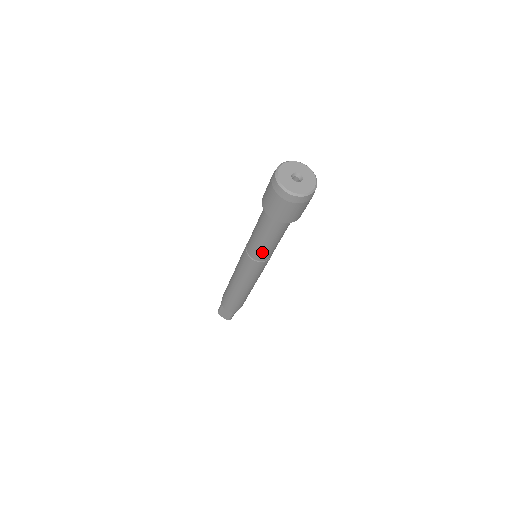
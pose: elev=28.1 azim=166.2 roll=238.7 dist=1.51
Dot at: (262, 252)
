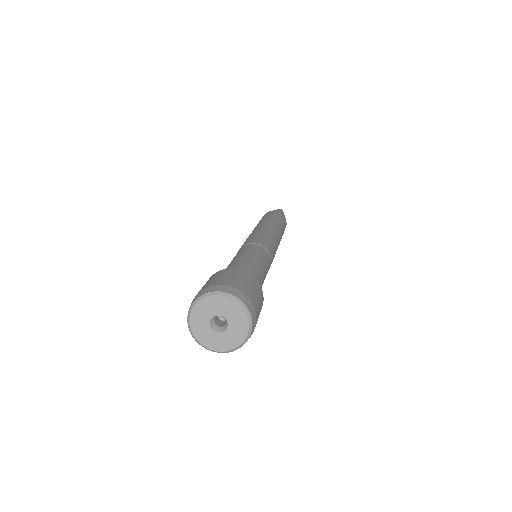
Dot at: occluded
